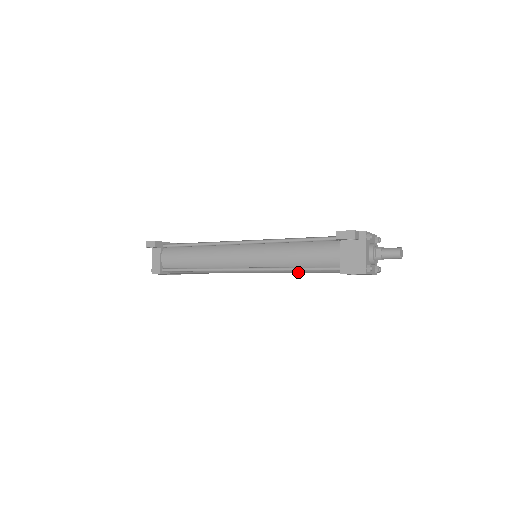
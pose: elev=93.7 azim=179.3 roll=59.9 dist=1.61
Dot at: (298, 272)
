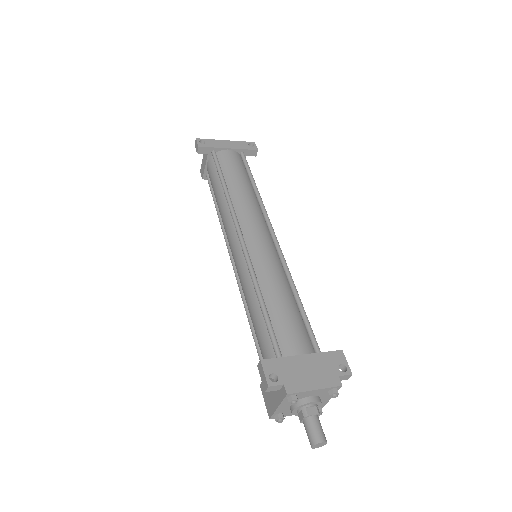
Dot at: occluded
